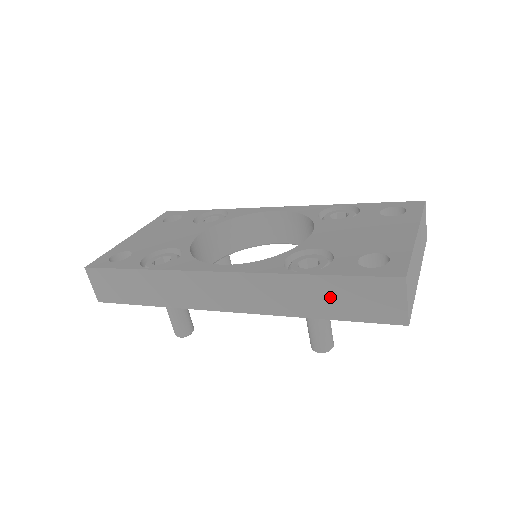
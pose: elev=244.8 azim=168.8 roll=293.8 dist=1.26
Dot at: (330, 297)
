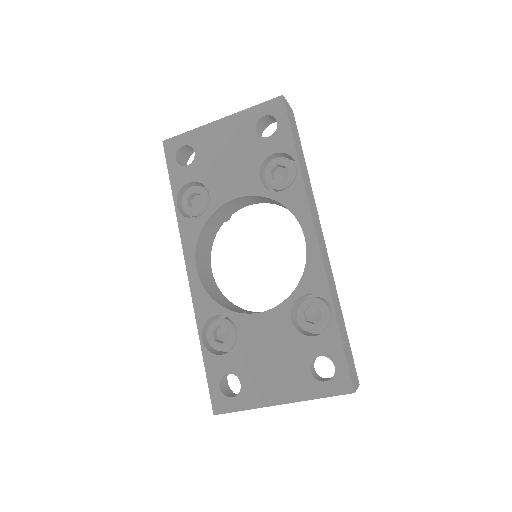
Dot at: occluded
